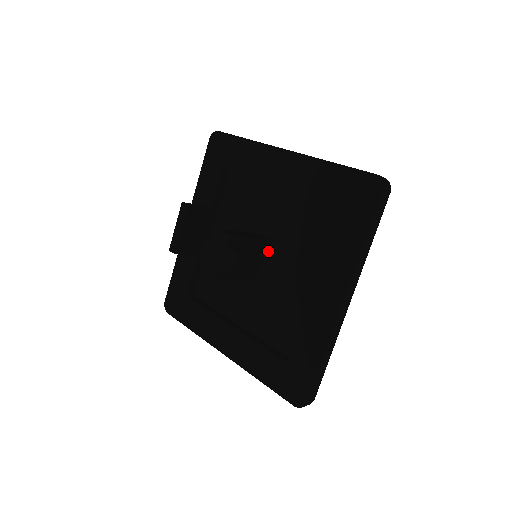
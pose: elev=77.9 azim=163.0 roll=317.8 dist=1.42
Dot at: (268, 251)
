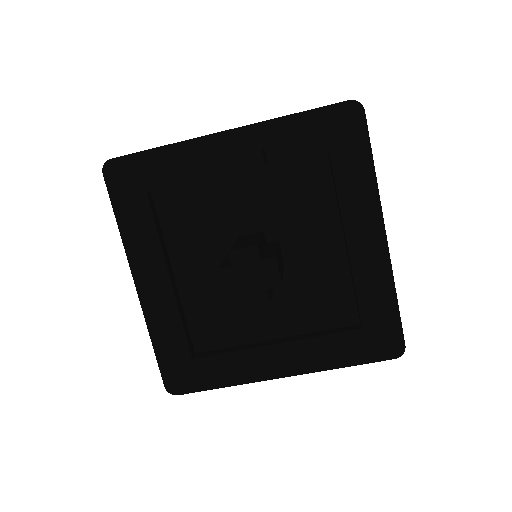
Dot at: occluded
